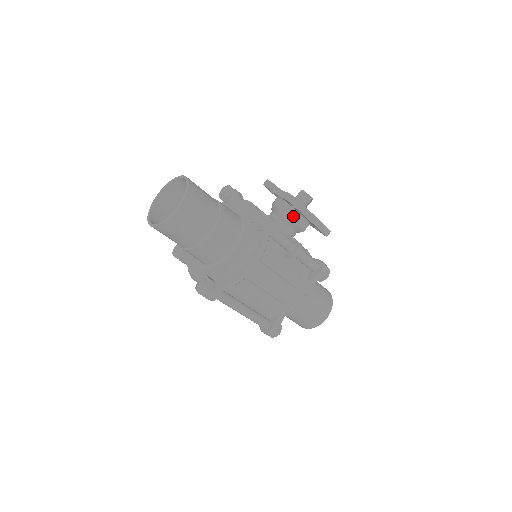
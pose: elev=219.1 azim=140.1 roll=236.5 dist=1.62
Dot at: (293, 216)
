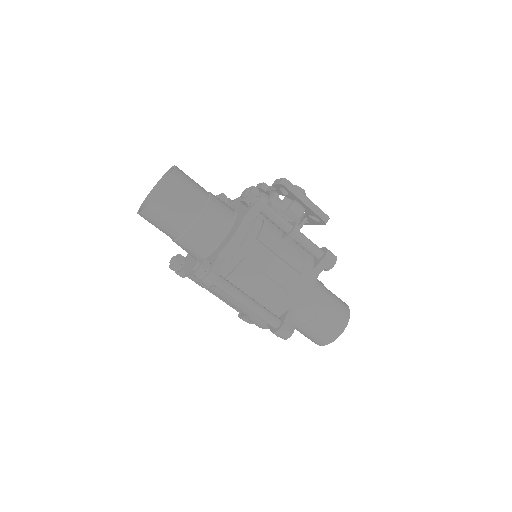
Dot at: occluded
